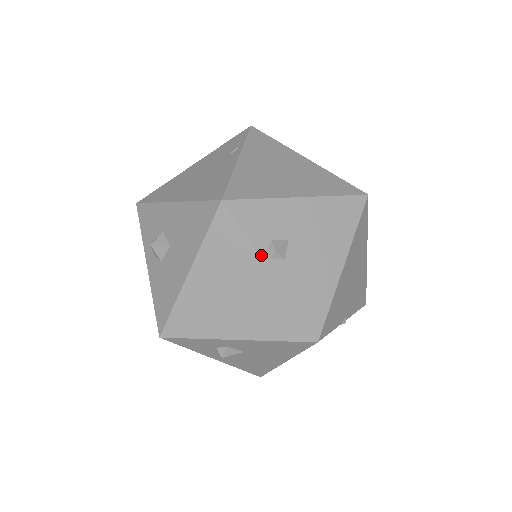
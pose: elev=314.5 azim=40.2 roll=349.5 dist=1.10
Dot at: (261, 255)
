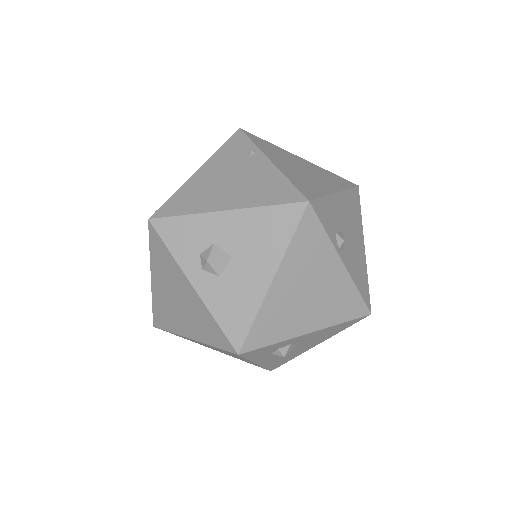
Dot at: (336, 248)
